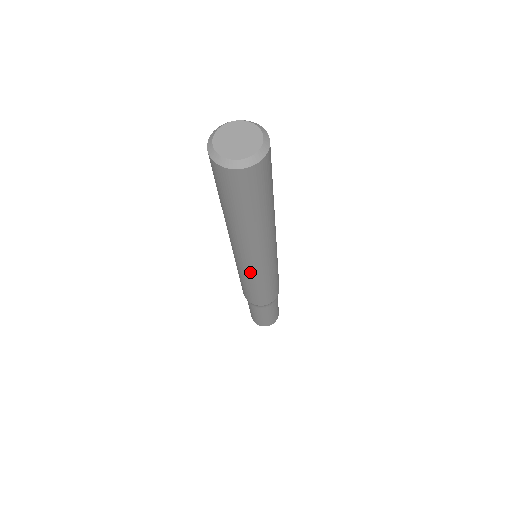
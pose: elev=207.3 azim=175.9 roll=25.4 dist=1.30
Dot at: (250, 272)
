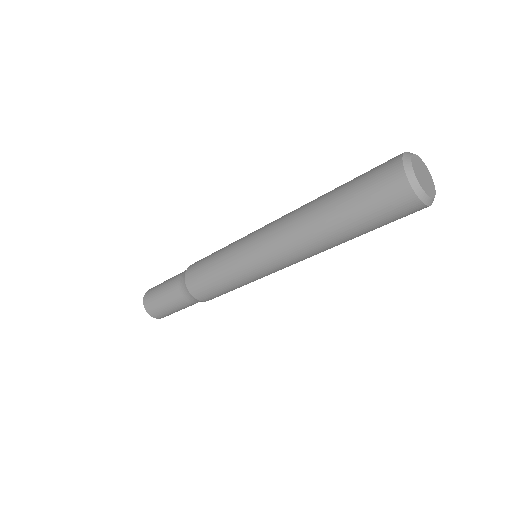
Dot at: occluded
